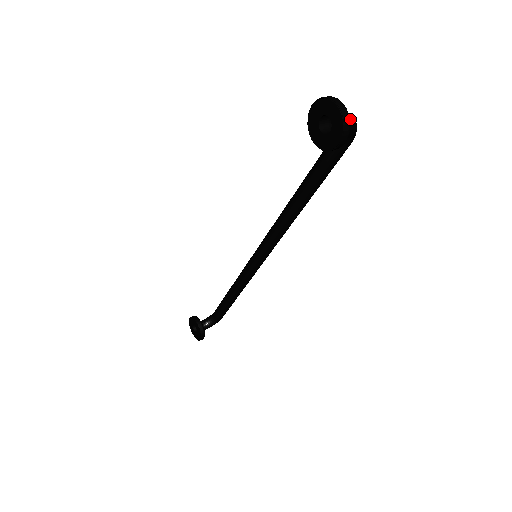
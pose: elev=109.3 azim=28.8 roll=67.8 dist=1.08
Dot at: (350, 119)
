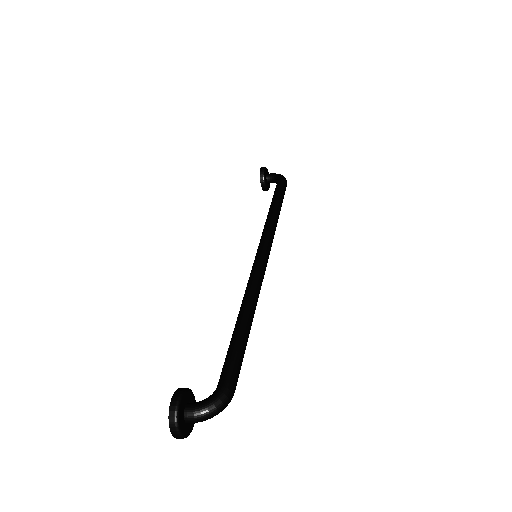
Dot at: (202, 421)
